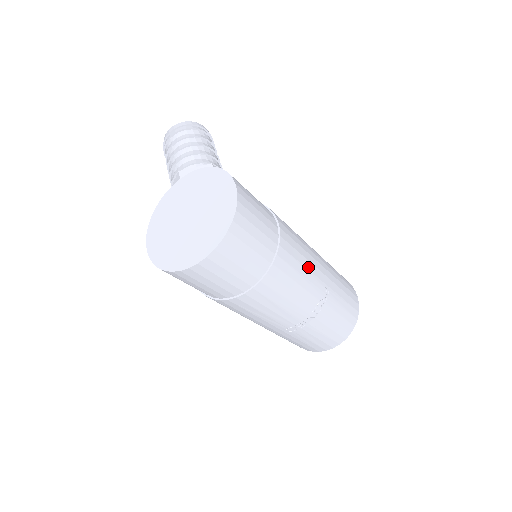
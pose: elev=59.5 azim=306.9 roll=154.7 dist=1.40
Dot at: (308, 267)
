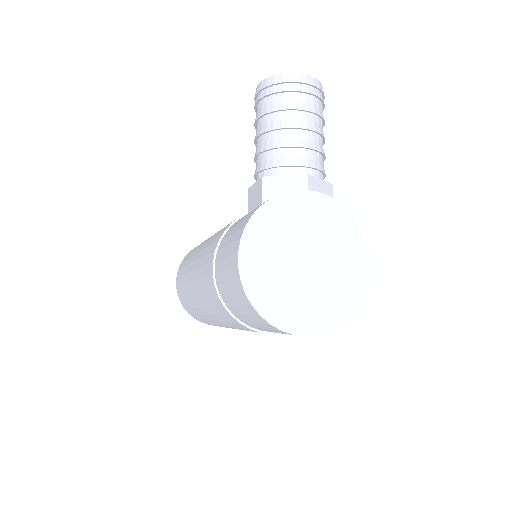
Dot at: occluded
